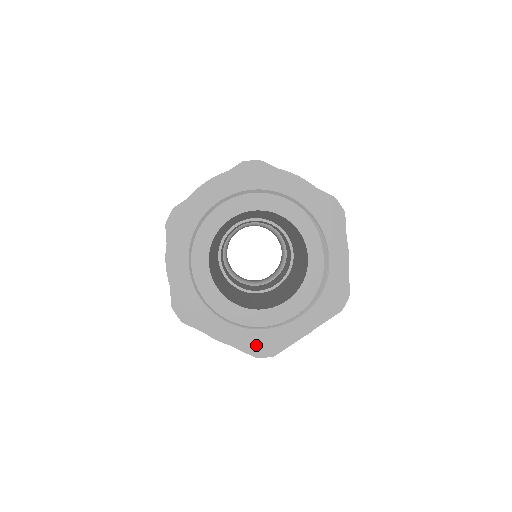
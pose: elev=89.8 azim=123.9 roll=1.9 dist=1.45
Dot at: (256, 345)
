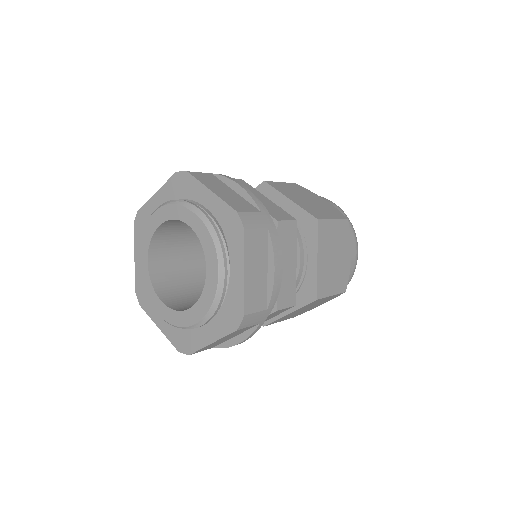
Dot at: (229, 321)
